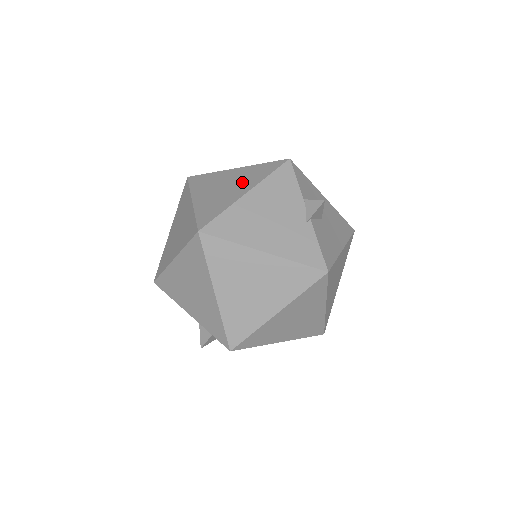
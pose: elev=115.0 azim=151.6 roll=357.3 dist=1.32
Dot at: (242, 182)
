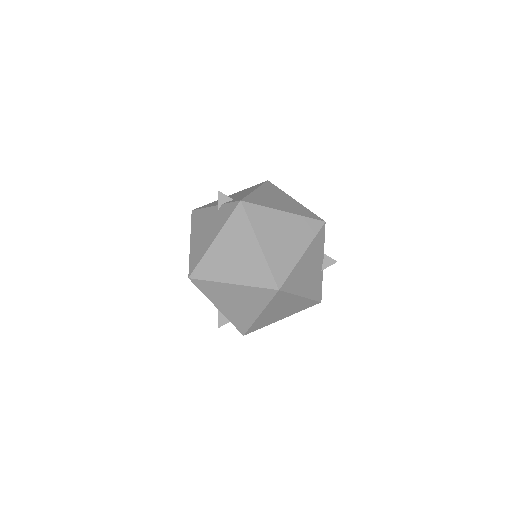
Dot at: (296, 237)
